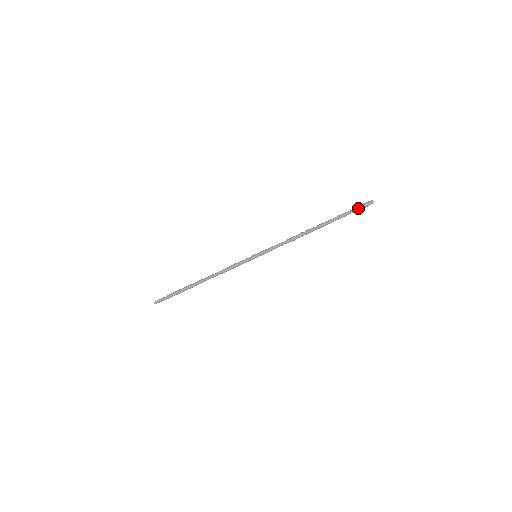
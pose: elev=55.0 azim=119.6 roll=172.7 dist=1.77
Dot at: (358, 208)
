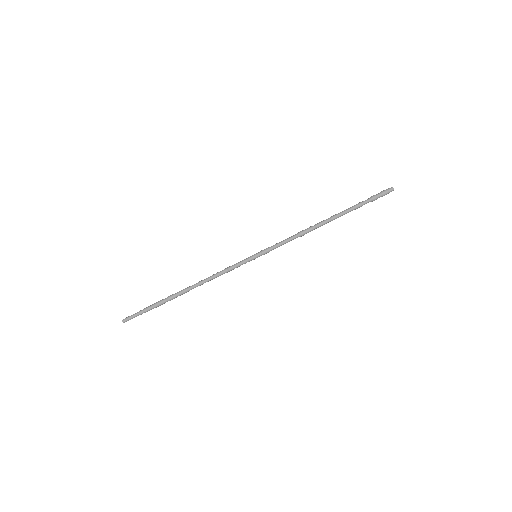
Dot at: (377, 196)
